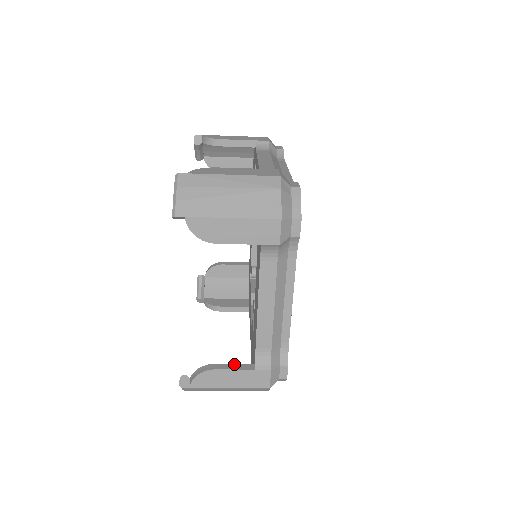
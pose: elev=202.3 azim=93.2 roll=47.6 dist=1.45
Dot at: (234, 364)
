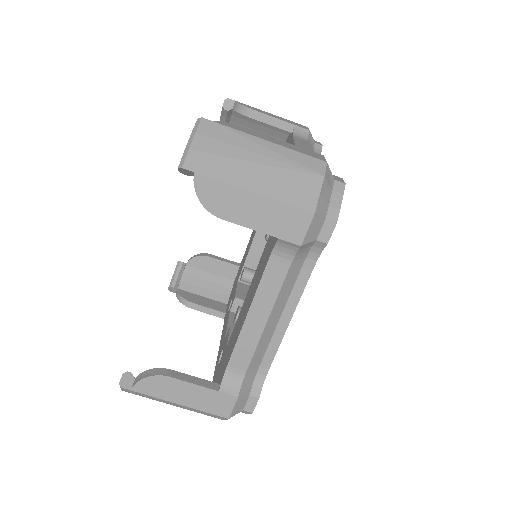
Dot at: (195, 377)
